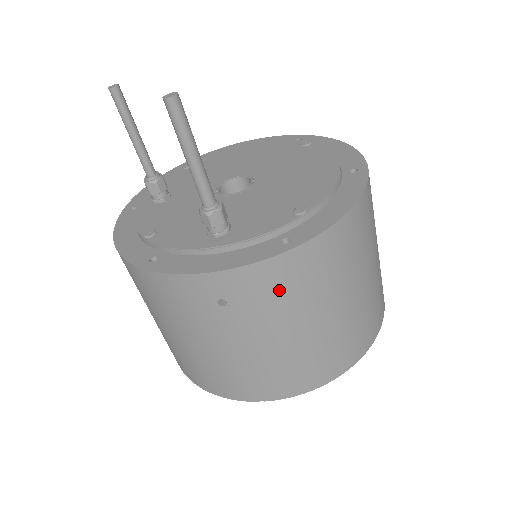
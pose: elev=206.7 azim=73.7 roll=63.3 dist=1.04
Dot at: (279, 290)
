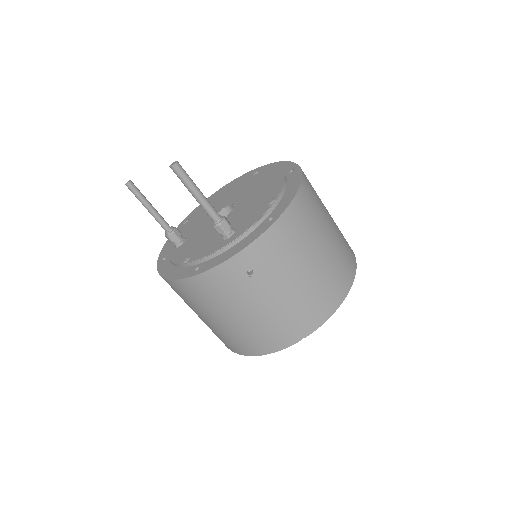
Dot at: (280, 249)
